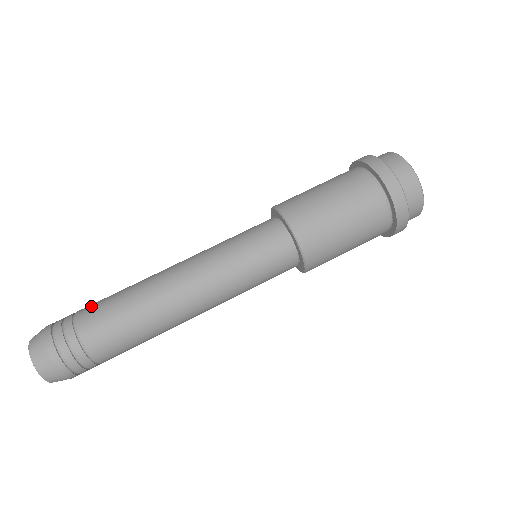
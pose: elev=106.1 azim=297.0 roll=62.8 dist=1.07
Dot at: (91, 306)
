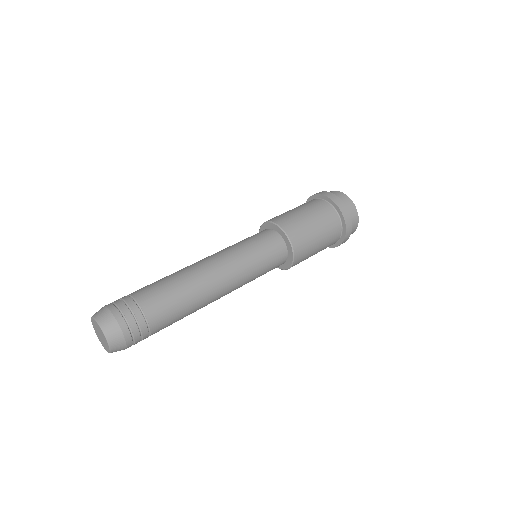
Dot at: (147, 291)
